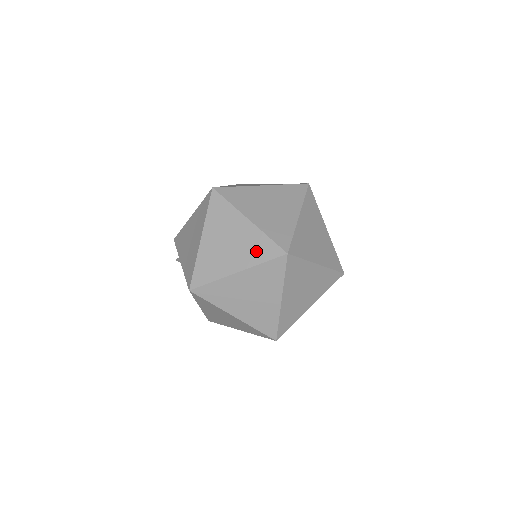
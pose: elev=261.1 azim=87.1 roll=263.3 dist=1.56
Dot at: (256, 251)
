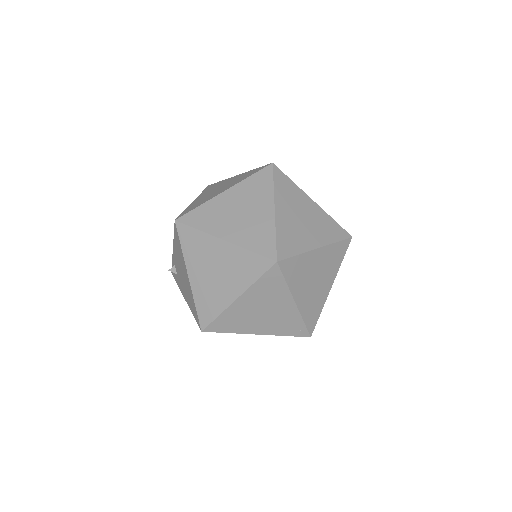
Dot at: (244, 177)
